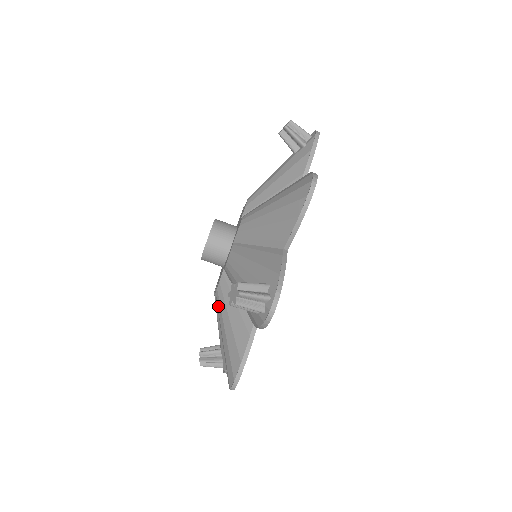
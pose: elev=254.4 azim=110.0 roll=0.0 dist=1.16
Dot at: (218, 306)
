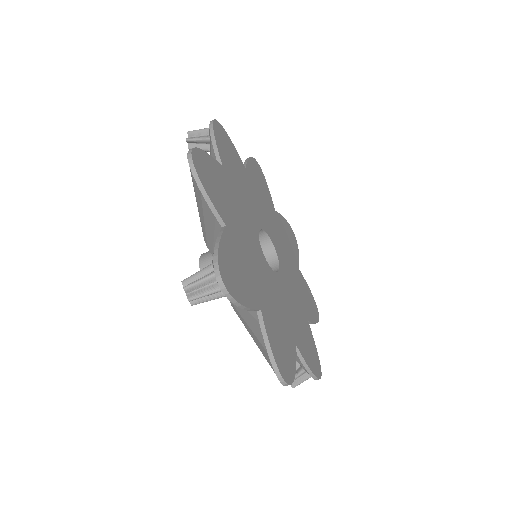
Dot at: occluded
